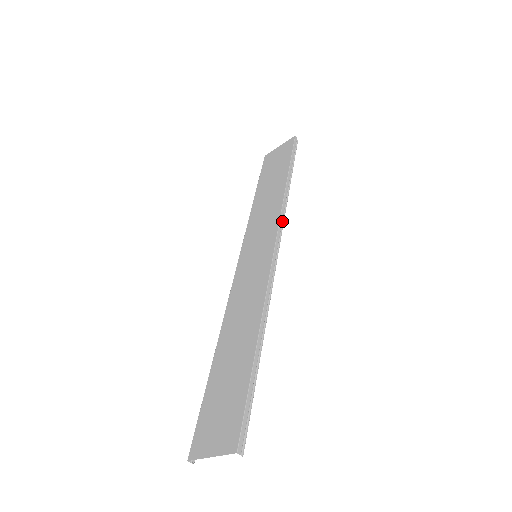
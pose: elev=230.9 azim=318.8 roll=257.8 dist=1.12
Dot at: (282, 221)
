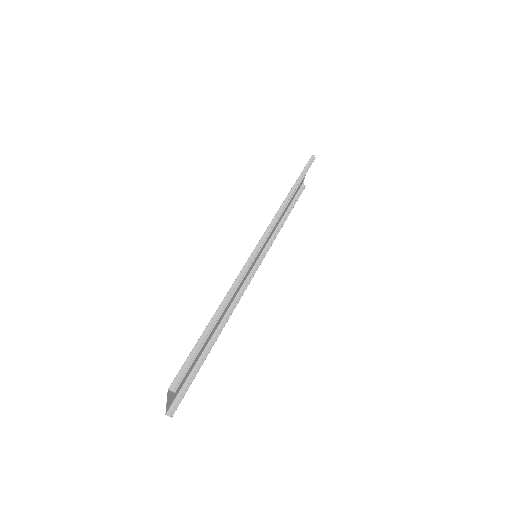
Dot at: (275, 221)
